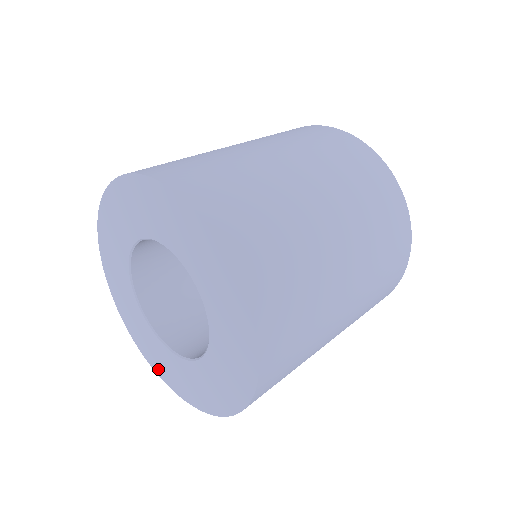
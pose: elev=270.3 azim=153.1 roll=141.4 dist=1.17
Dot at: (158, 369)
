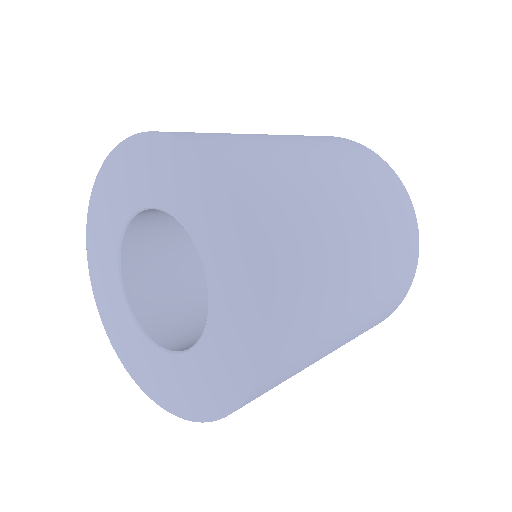
Dot at: (92, 260)
